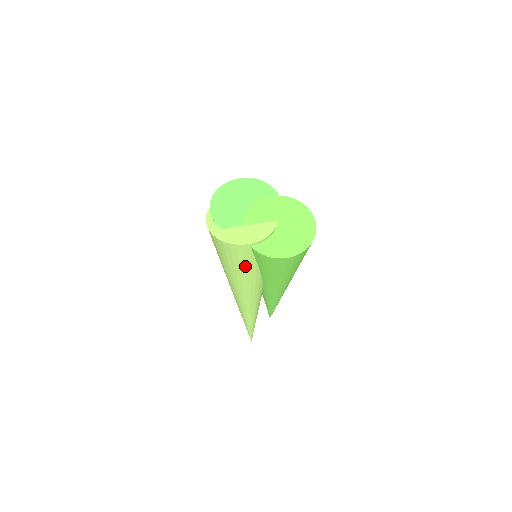
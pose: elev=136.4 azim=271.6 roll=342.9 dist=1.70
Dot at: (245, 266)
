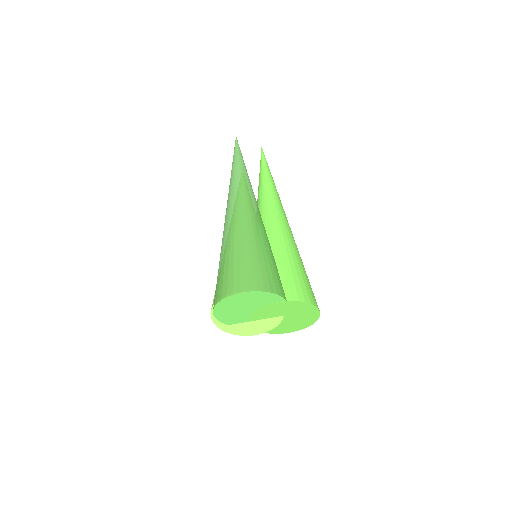
Dot at: occluded
